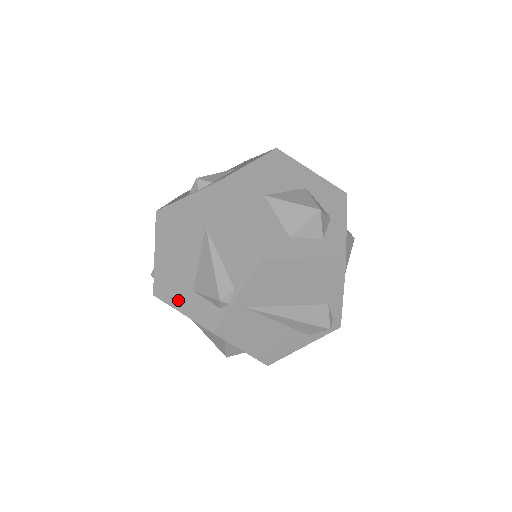
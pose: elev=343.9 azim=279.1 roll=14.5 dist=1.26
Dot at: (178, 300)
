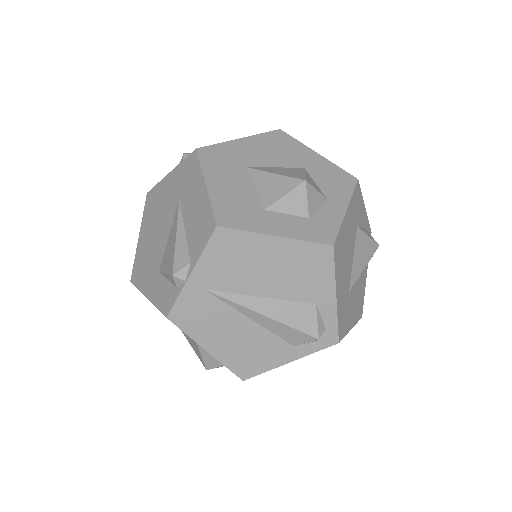
Dot at: (146, 284)
